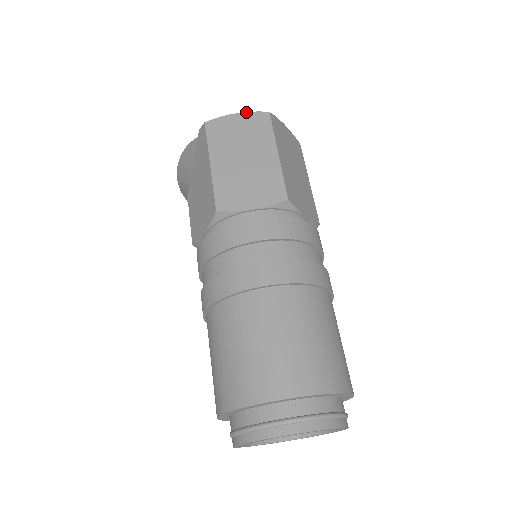
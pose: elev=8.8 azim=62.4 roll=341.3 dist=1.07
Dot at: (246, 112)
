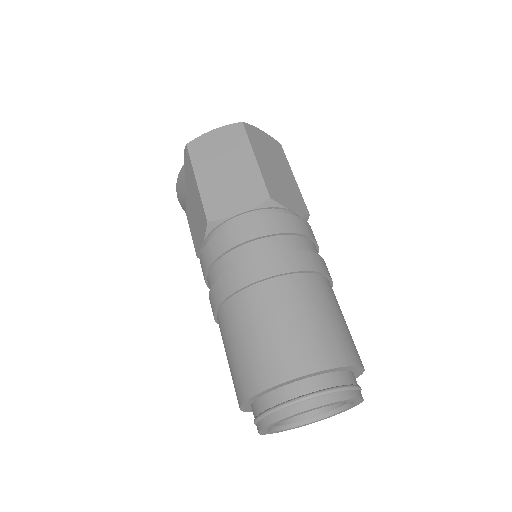
Dot at: (221, 127)
